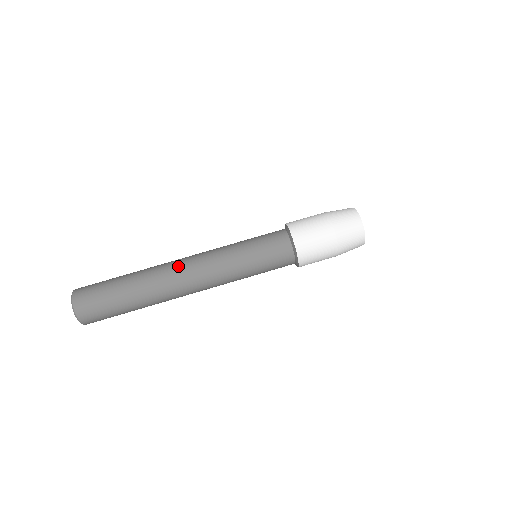
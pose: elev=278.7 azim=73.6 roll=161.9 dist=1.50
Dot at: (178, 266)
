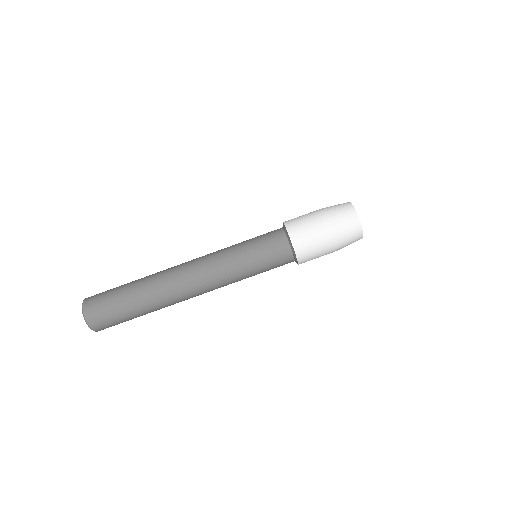
Dot at: (180, 266)
